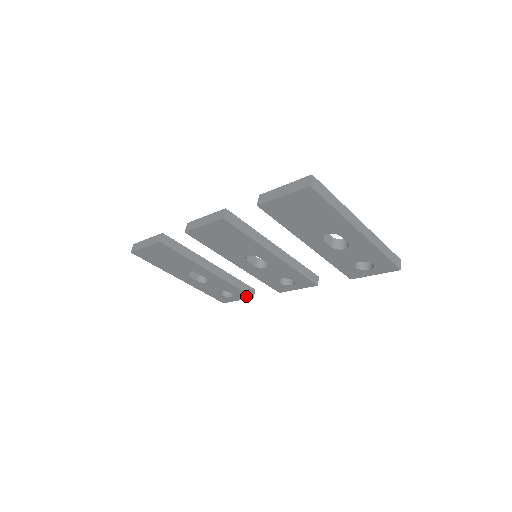
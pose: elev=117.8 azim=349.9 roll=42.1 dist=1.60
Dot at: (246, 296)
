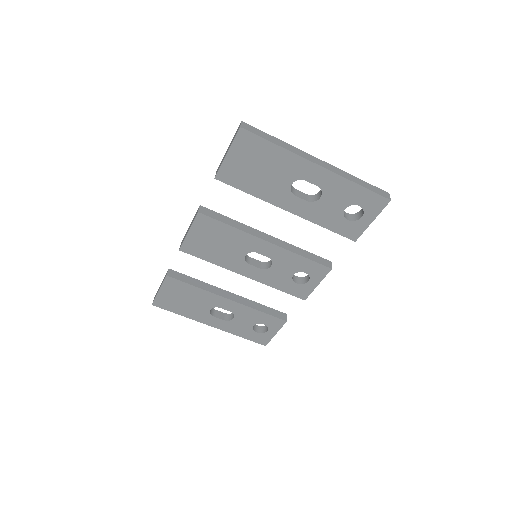
Dot at: (279, 323)
